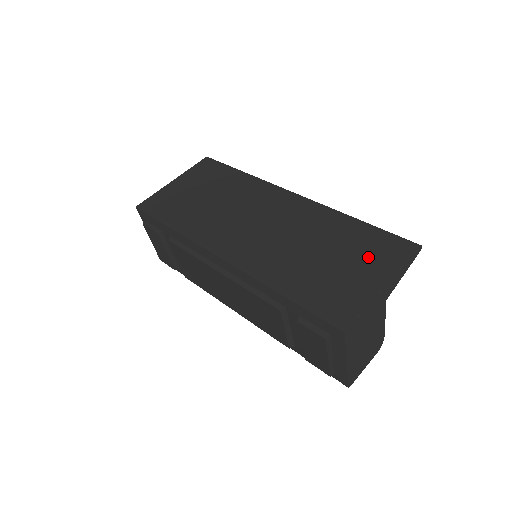
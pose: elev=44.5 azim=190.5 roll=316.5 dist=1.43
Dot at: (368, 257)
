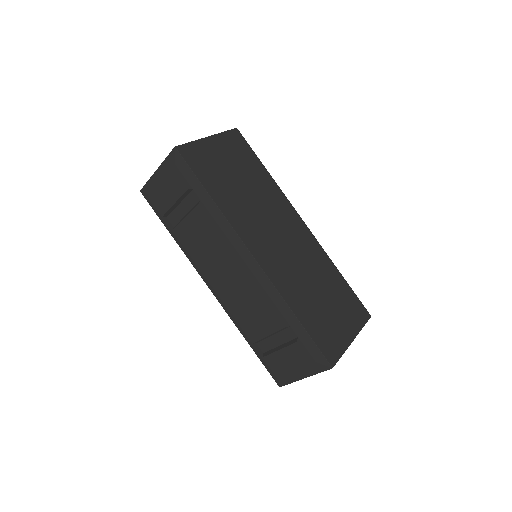
Dot at: (346, 311)
